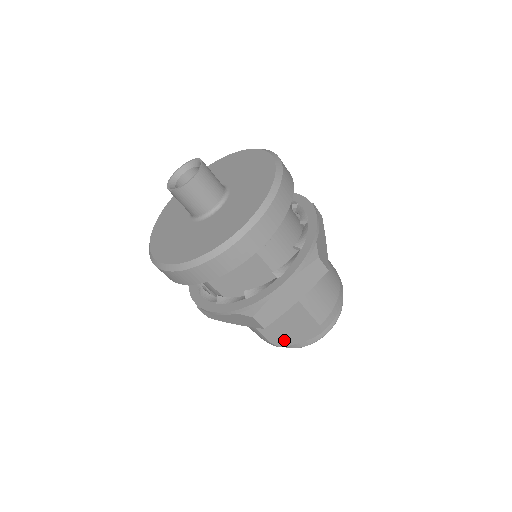
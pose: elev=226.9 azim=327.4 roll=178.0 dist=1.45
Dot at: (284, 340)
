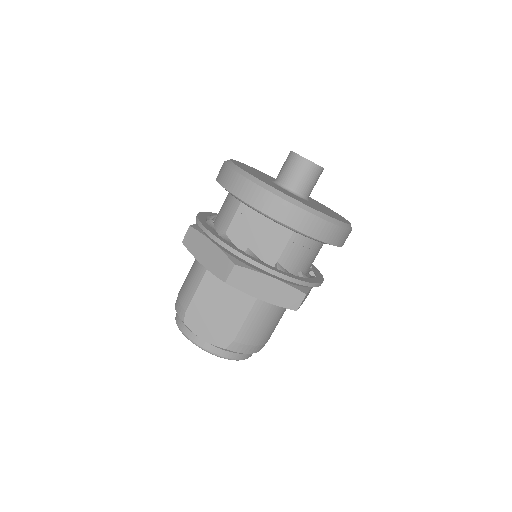
Dot at: (196, 322)
